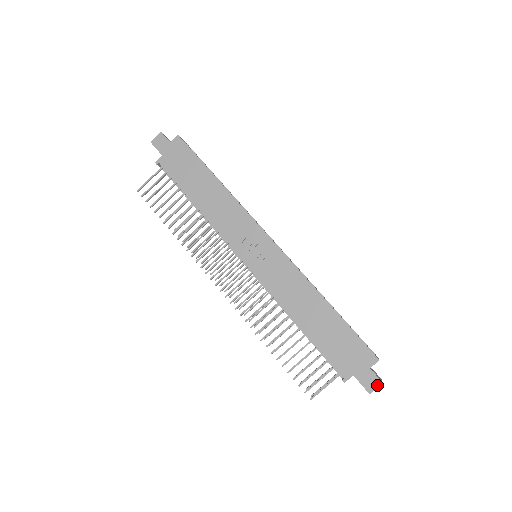
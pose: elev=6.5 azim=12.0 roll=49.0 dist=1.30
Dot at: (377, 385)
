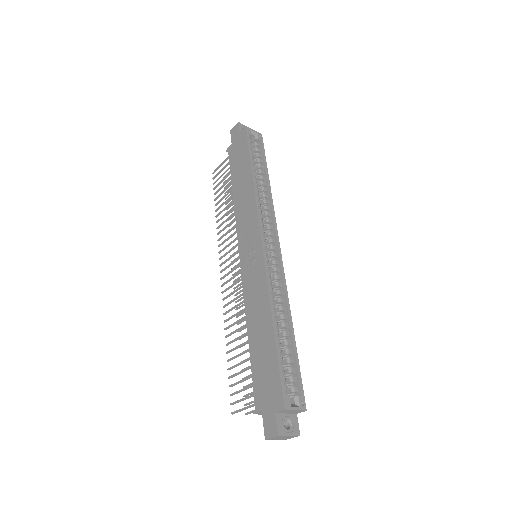
Dot at: (273, 434)
